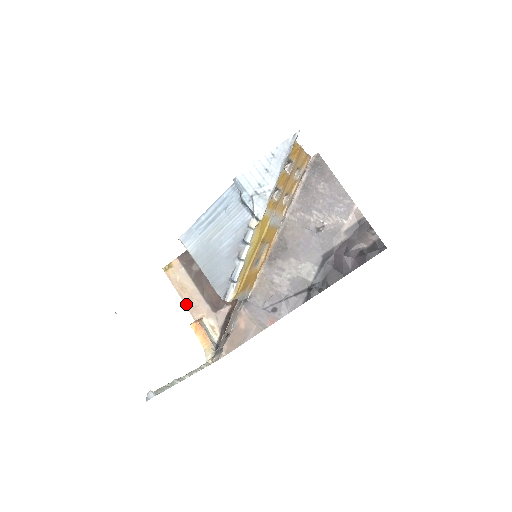
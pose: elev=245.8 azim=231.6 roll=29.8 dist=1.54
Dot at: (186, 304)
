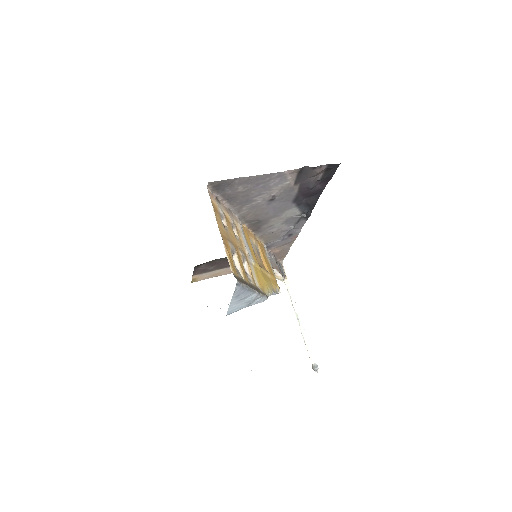
Dot at: occluded
